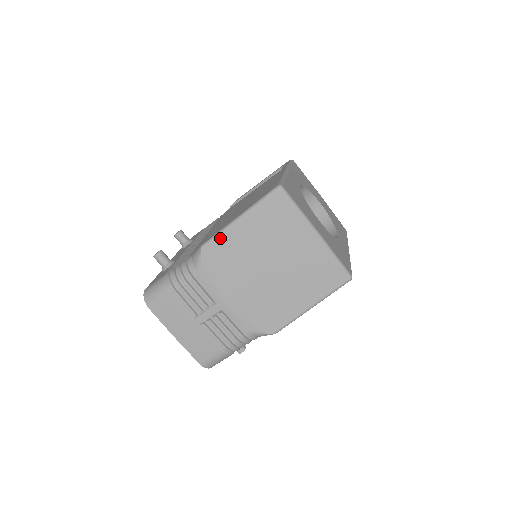
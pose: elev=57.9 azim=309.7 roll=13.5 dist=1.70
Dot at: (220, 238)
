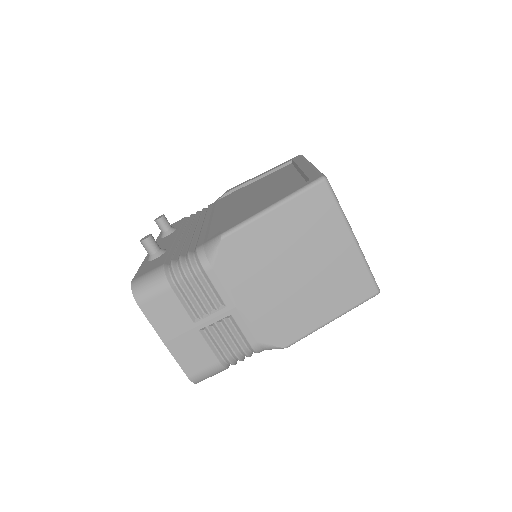
Dot at: (246, 228)
